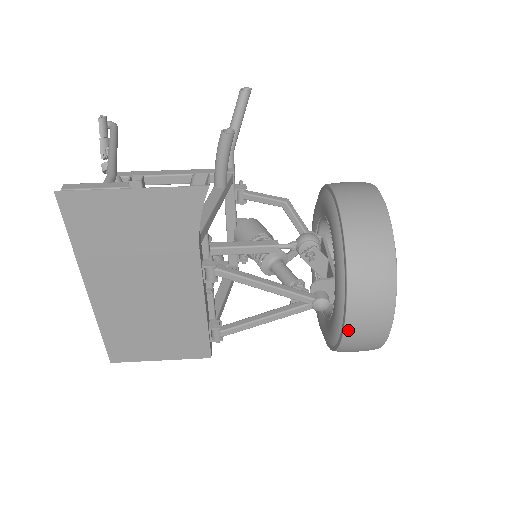
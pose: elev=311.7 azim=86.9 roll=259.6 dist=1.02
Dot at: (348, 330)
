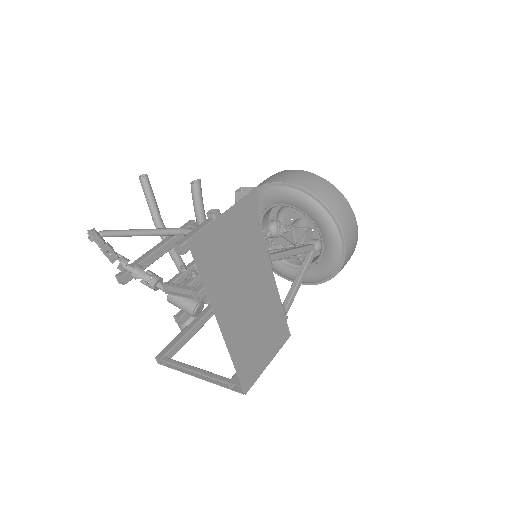
Dot at: (346, 241)
